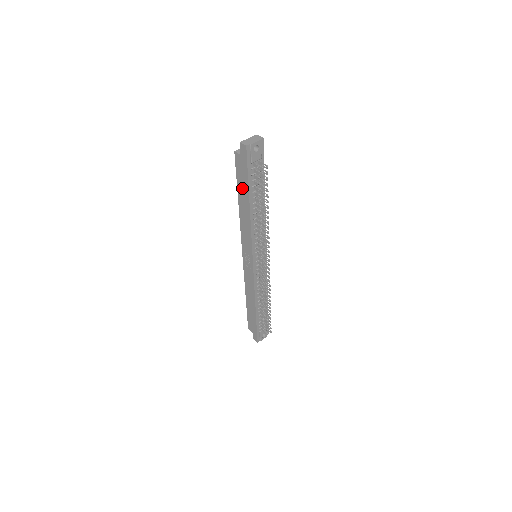
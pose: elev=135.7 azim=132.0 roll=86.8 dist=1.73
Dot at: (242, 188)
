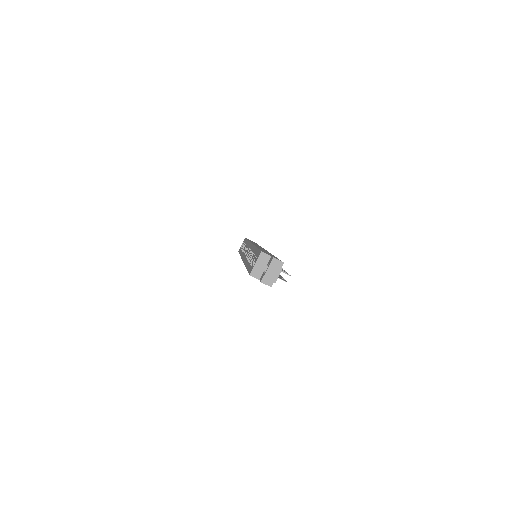
Dot at: occluded
